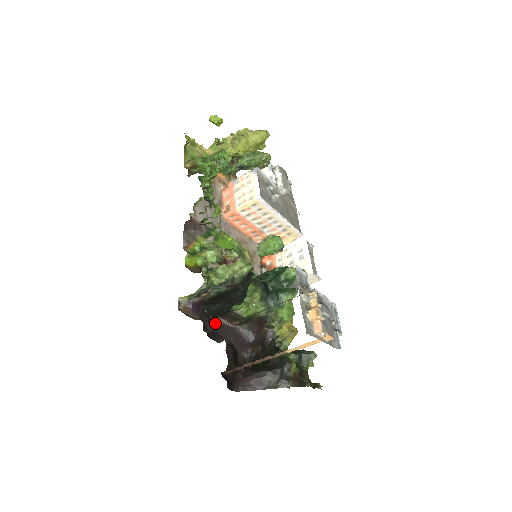
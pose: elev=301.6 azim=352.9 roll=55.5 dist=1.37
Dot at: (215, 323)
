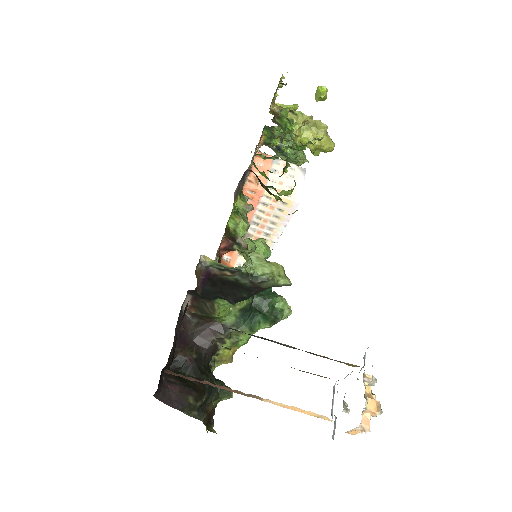
Dot at: occluded
